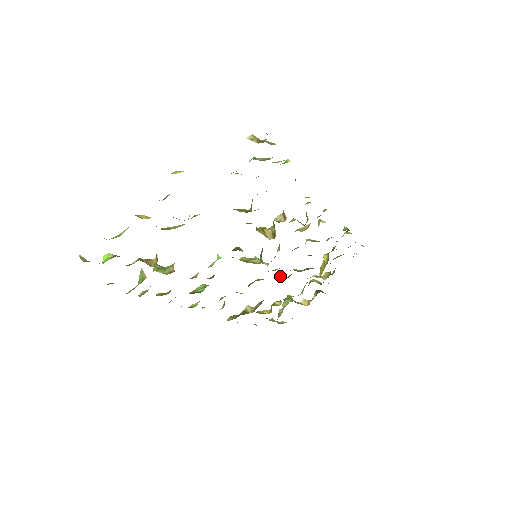
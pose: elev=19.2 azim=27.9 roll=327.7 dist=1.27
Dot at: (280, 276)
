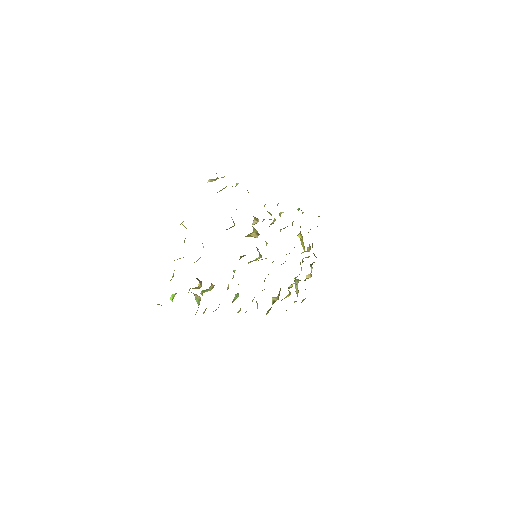
Dot at: occluded
